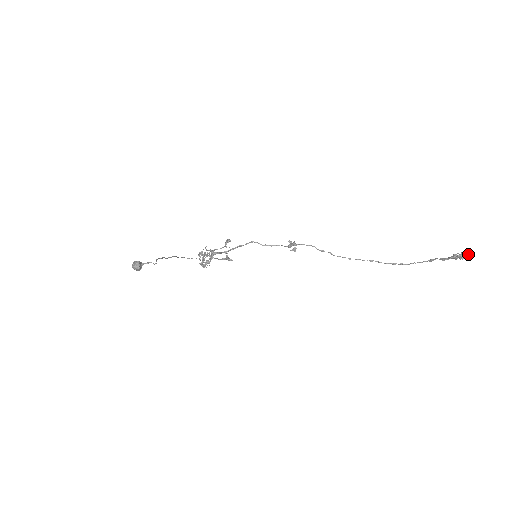
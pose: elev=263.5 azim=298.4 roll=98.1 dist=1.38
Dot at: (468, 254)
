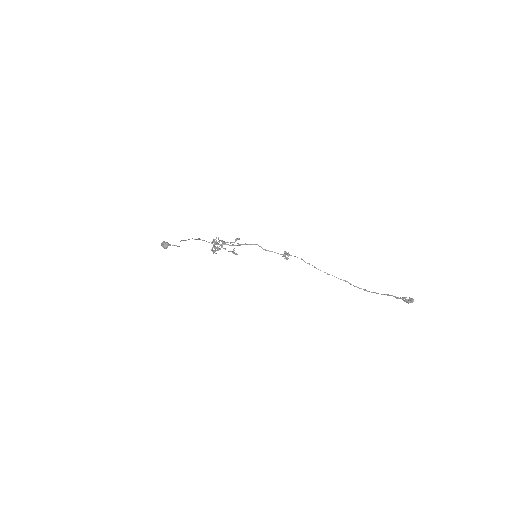
Dot at: (413, 301)
